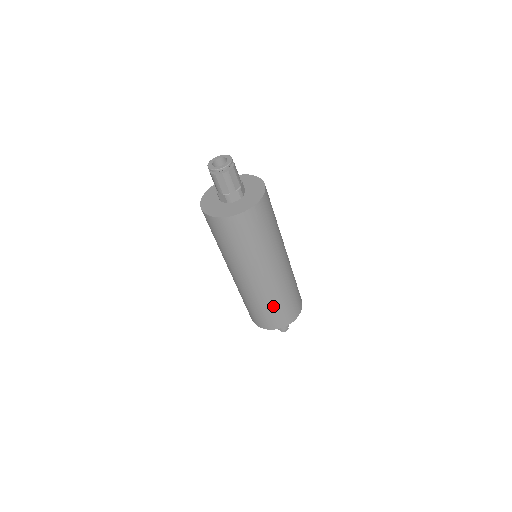
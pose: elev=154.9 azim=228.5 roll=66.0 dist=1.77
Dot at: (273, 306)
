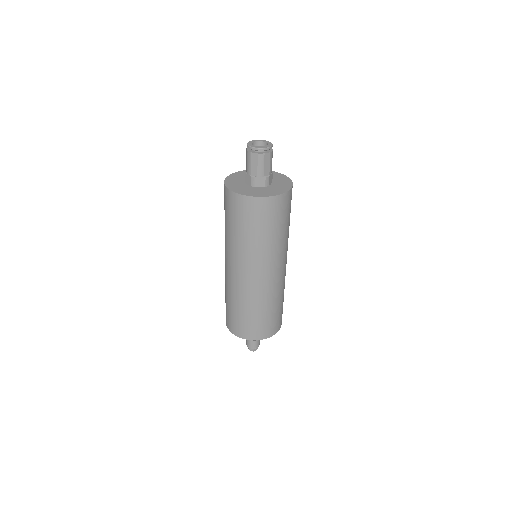
Dot at: (279, 304)
